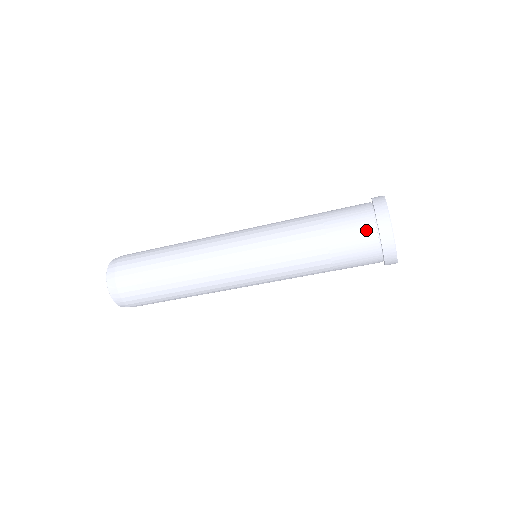
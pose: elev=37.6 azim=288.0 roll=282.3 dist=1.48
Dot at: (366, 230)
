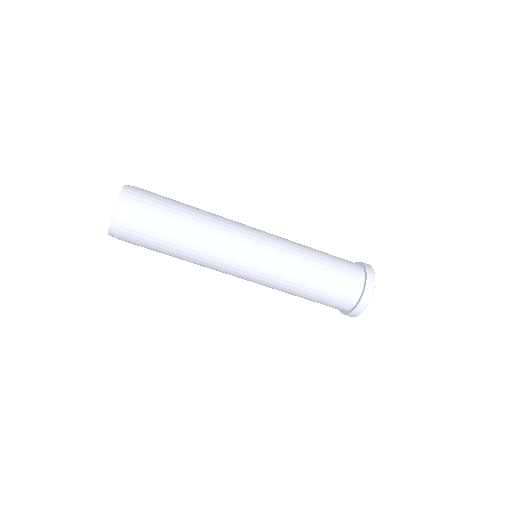
Dot at: (355, 284)
